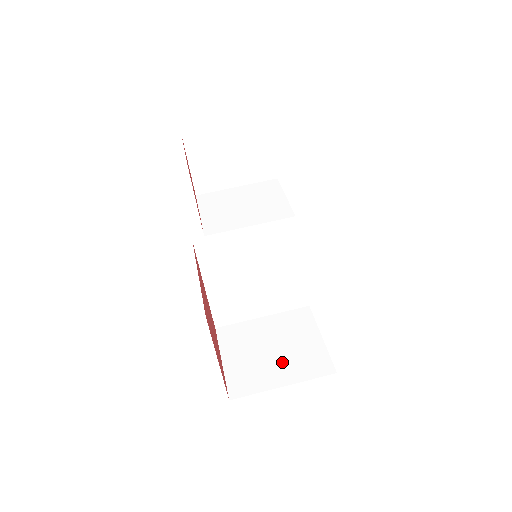
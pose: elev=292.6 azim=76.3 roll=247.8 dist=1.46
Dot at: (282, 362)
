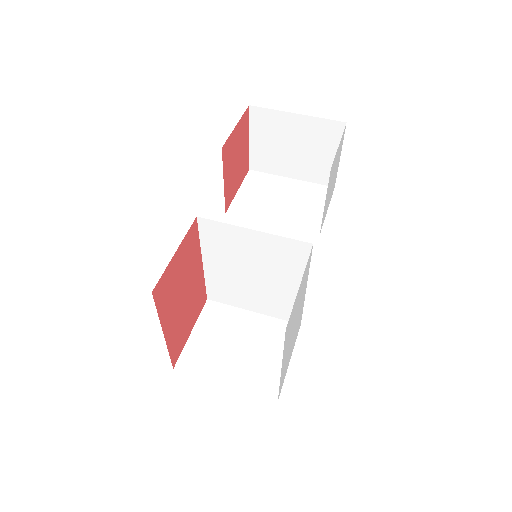
Dot at: (239, 362)
